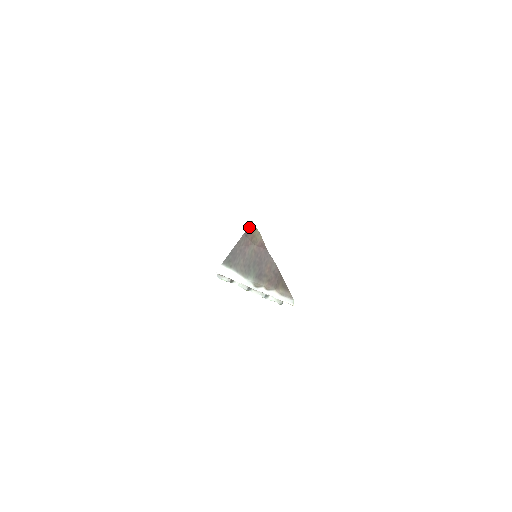
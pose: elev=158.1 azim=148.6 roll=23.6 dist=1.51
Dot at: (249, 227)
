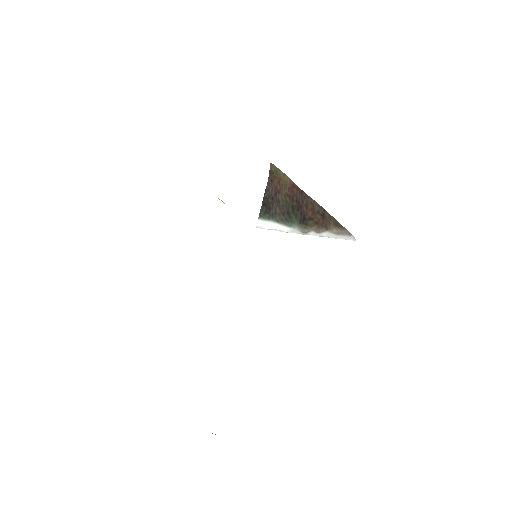
Dot at: (271, 170)
